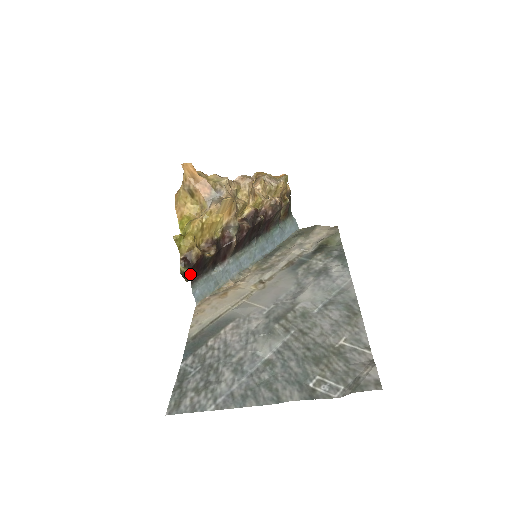
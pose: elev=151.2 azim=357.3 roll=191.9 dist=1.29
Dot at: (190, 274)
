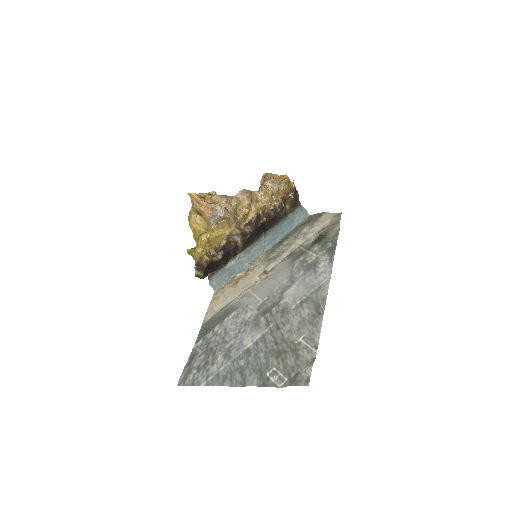
Dot at: (204, 274)
